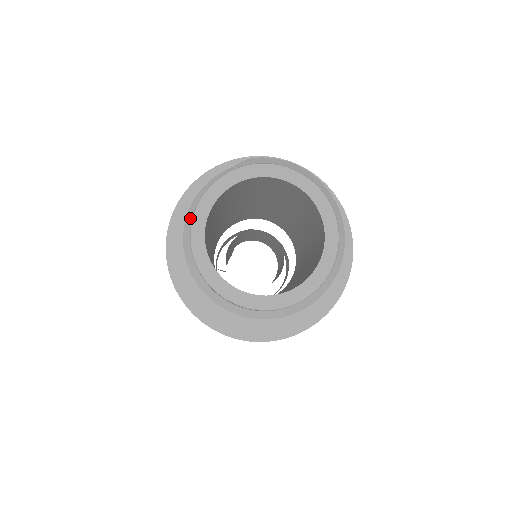
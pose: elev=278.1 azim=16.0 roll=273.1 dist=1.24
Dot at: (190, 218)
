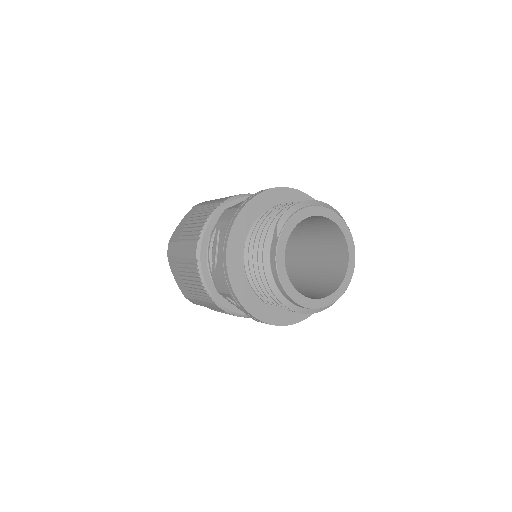
Dot at: (272, 282)
